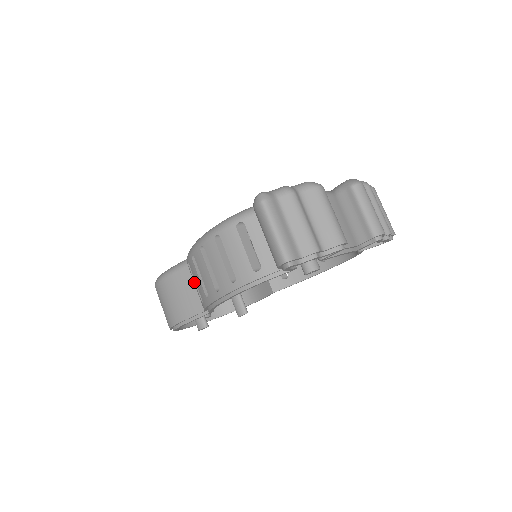
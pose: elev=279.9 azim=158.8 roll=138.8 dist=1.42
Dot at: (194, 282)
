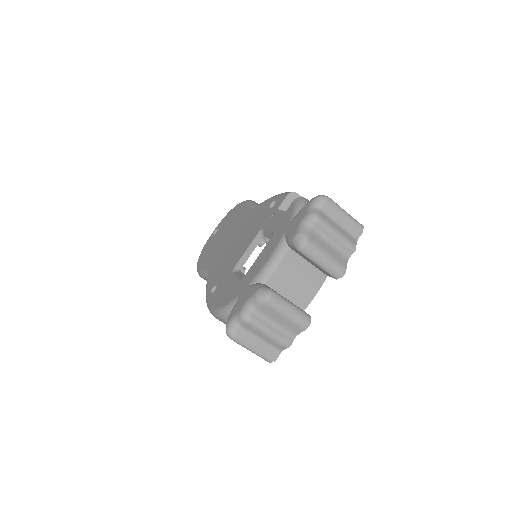
Dot at: occluded
